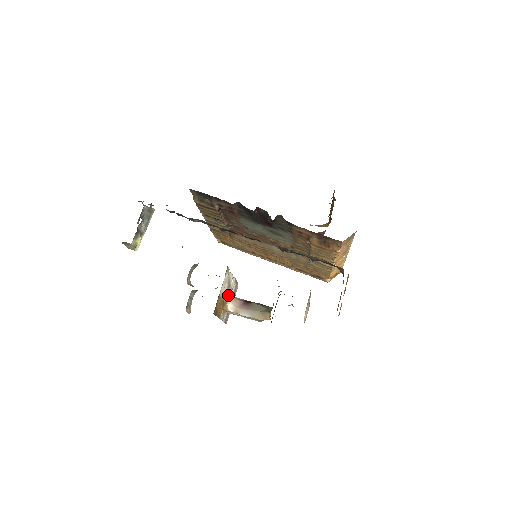
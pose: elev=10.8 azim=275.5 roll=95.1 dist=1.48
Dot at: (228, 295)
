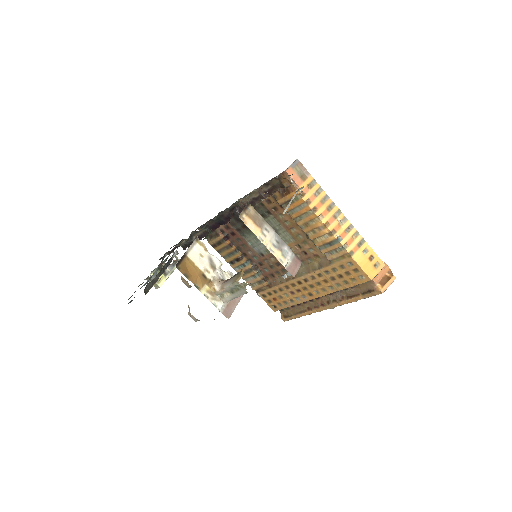
Dot at: (214, 276)
